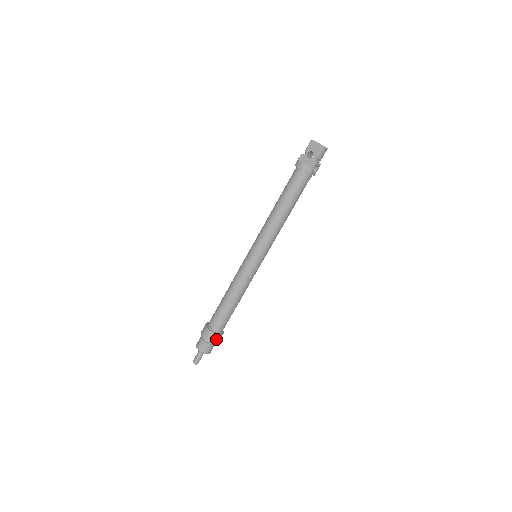
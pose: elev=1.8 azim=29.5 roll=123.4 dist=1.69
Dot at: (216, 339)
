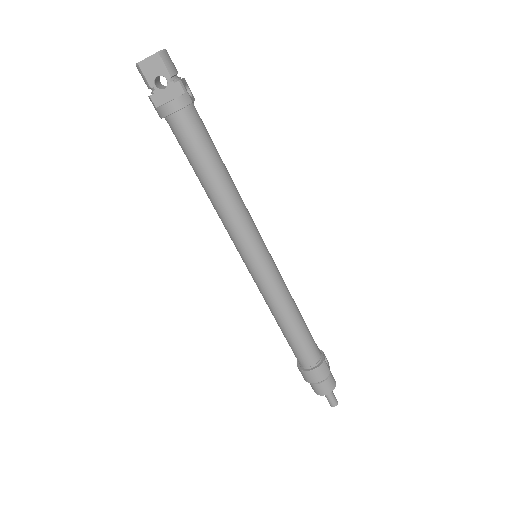
Dot at: occluded
